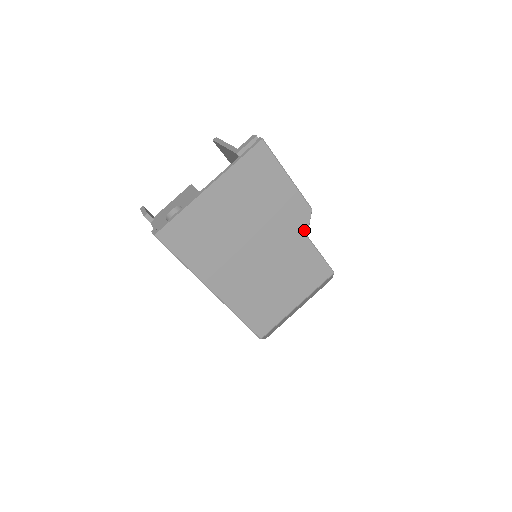
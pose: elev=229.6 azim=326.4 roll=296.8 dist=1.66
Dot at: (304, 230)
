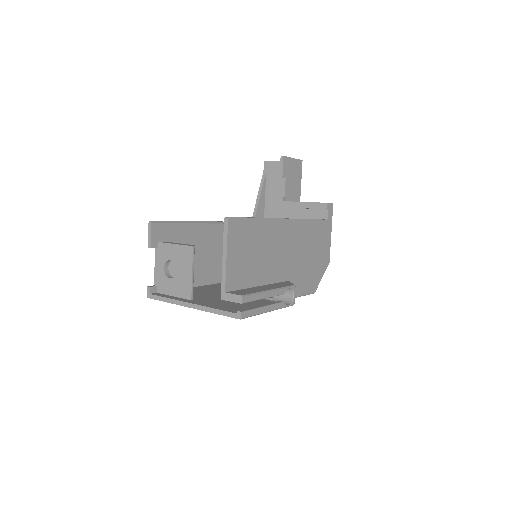
Dot at: occluded
